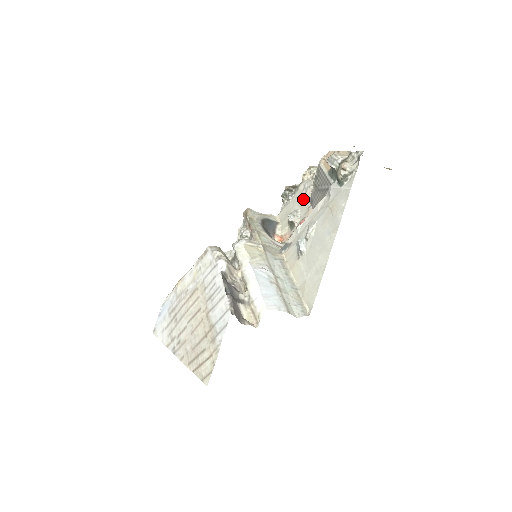
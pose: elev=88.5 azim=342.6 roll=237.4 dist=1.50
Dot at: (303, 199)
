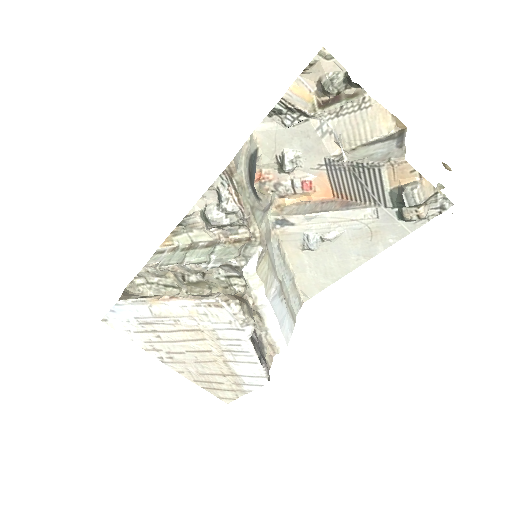
Dot at: (313, 145)
